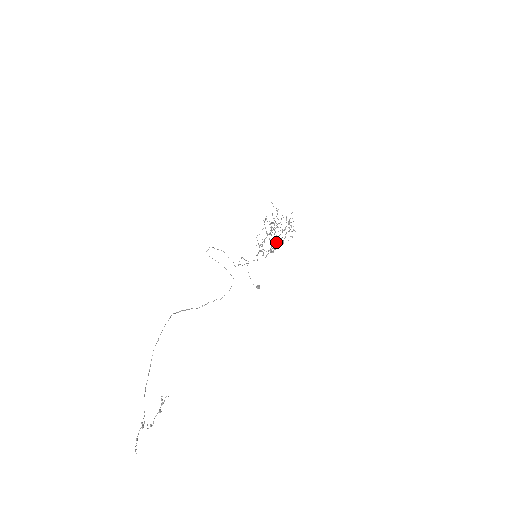
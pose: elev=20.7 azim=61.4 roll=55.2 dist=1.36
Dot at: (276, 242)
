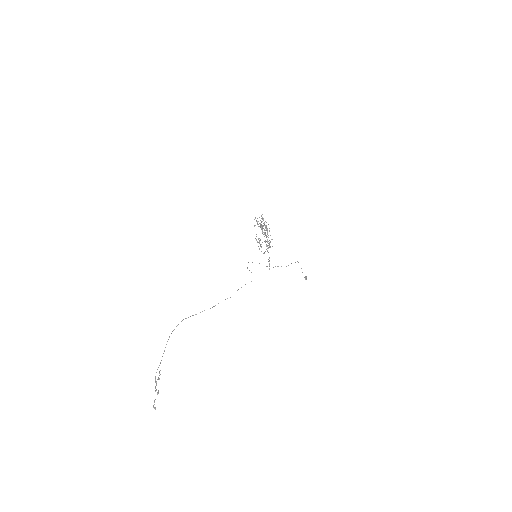
Dot at: (260, 239)
